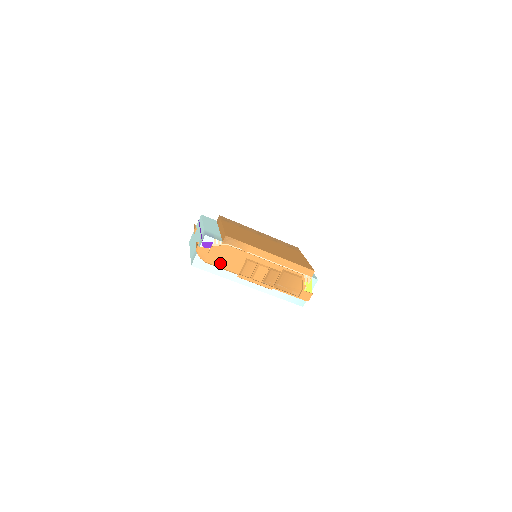
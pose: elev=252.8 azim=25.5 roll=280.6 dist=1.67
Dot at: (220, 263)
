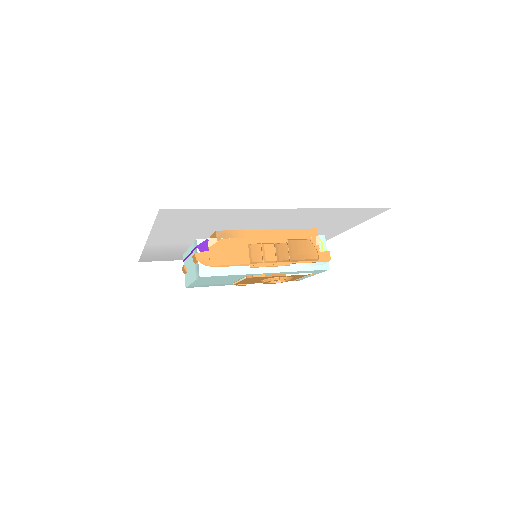
Dot at: (226, 261)
